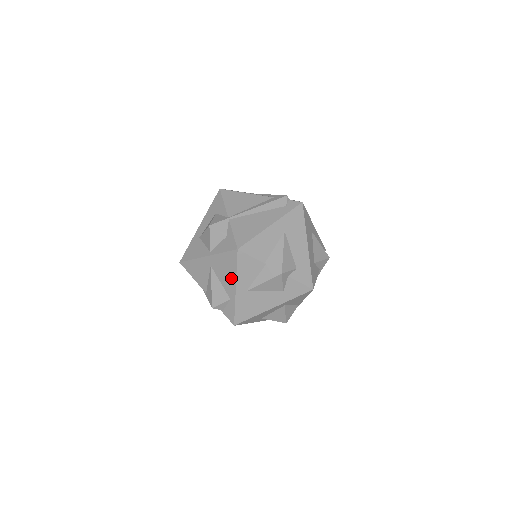
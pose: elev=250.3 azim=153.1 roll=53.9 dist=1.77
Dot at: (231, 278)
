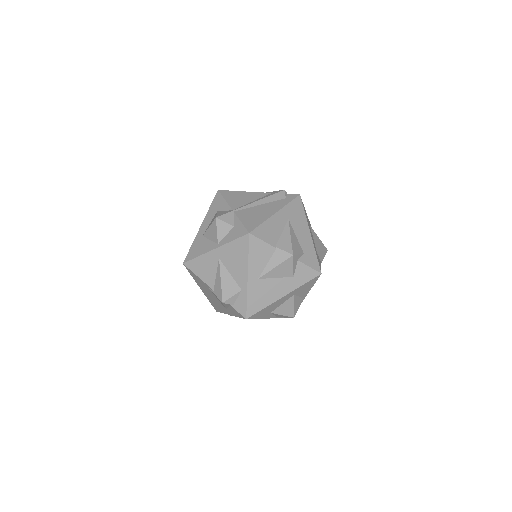
Dot at: (242, 266)
